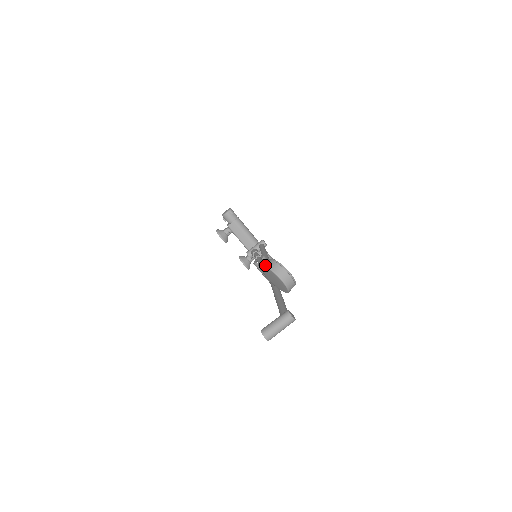
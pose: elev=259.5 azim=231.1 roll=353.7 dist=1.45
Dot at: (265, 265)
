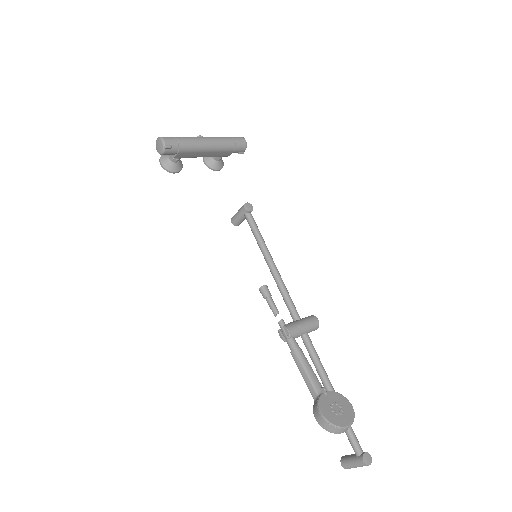
Dot at: (320, 425)
